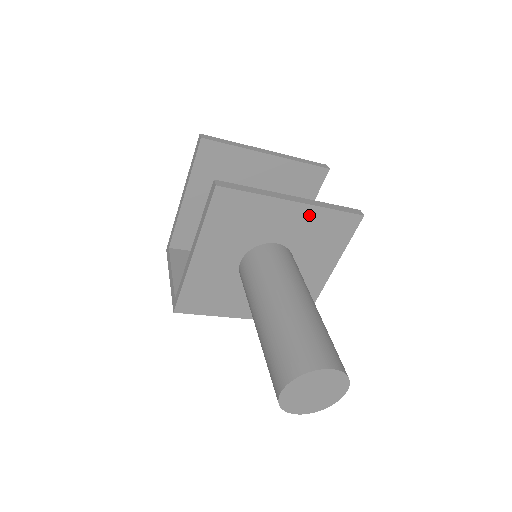
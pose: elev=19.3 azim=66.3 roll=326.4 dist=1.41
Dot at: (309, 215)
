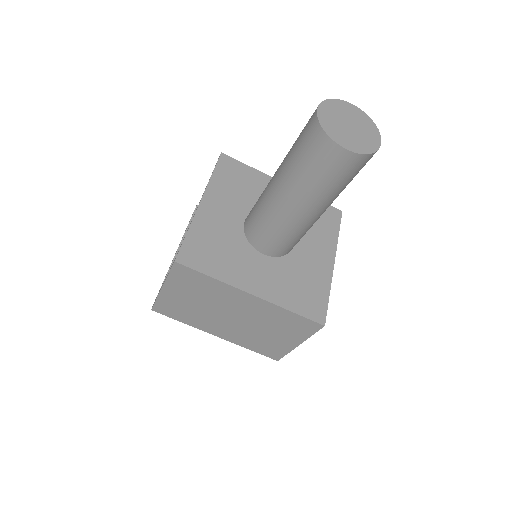
Dot at: occluded
